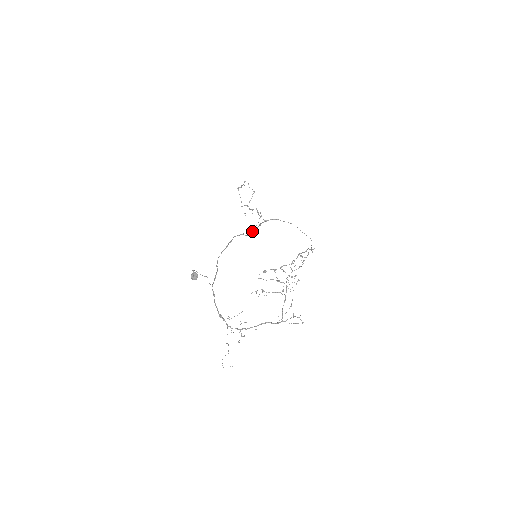
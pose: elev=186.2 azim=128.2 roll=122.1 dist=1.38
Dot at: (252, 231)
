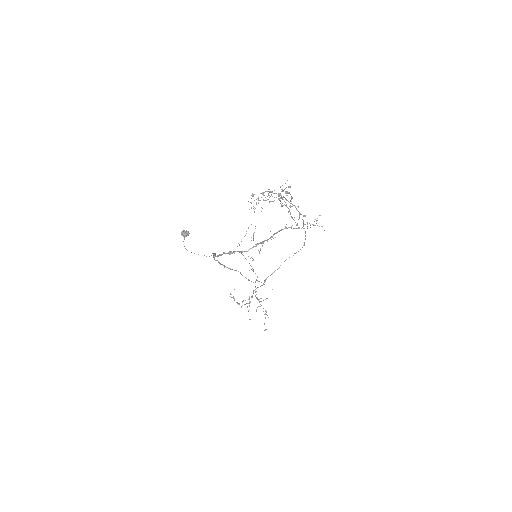
Dot at: (265, 329)
